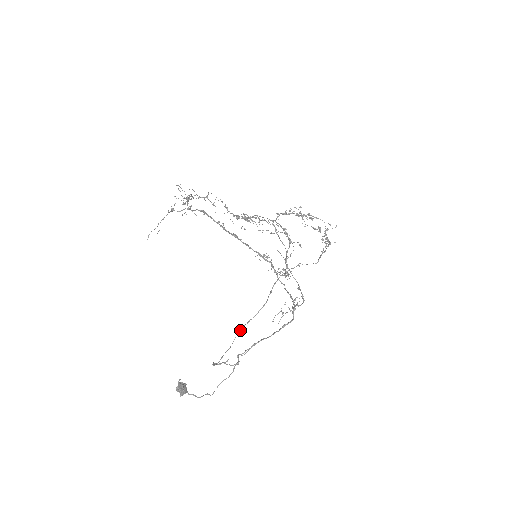
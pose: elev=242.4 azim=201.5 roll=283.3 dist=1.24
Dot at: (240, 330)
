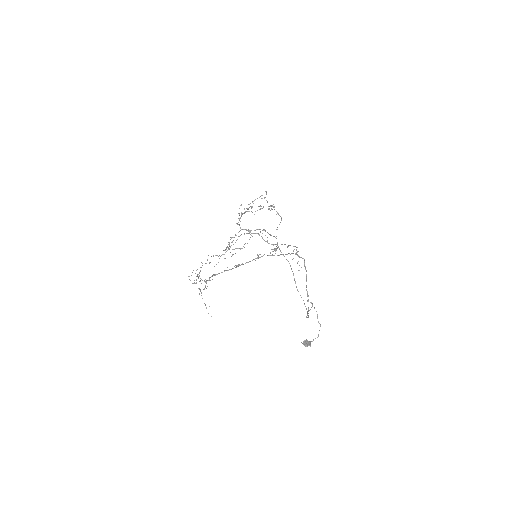
Dot at: (297, 289)
